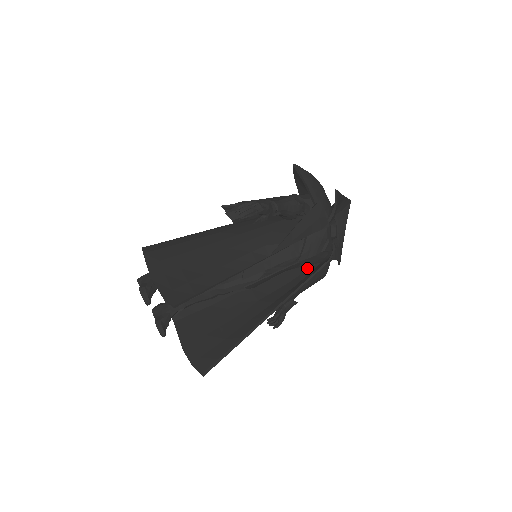
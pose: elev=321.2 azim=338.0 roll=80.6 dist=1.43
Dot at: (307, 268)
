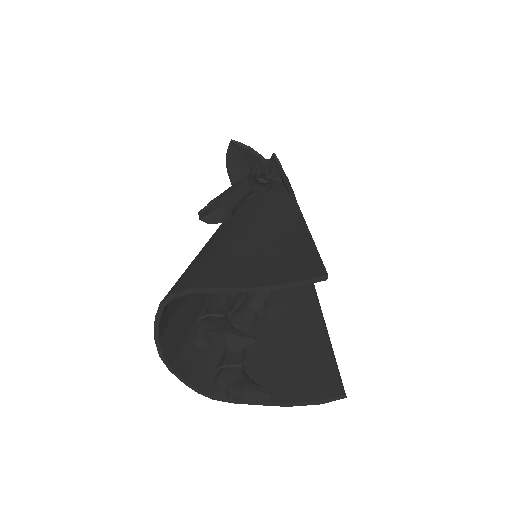
Dot at: occluded
